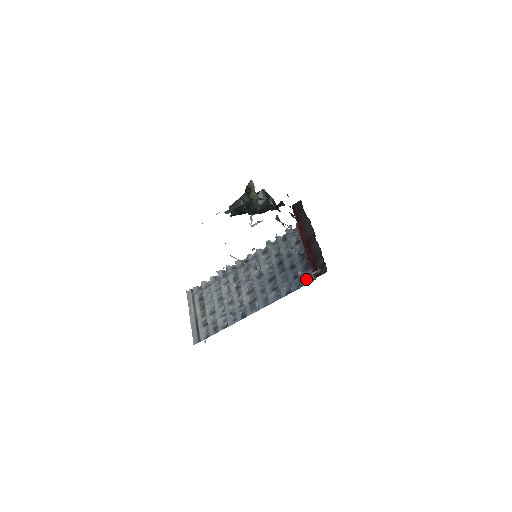
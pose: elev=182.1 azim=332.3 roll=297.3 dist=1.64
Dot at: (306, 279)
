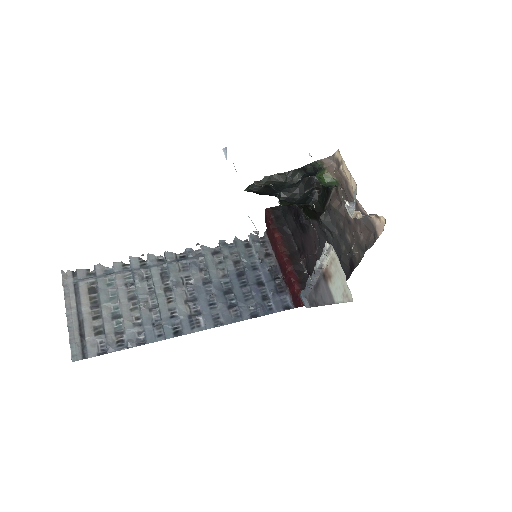
Dot at: (281, 304)
